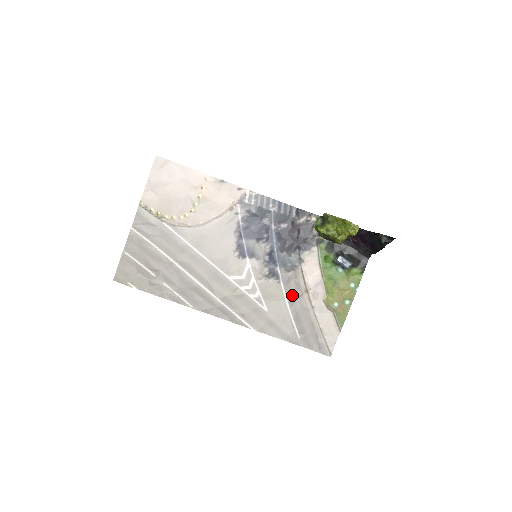
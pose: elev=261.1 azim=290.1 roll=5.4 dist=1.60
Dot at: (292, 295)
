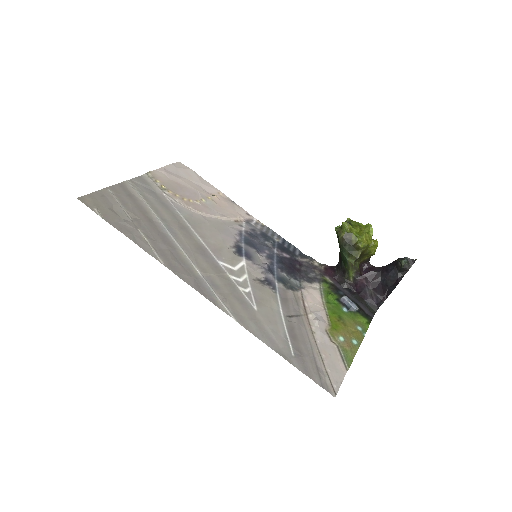
Dot at: (289, 310)
